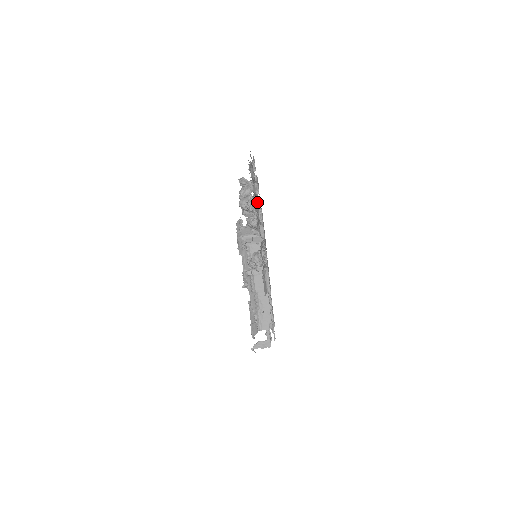
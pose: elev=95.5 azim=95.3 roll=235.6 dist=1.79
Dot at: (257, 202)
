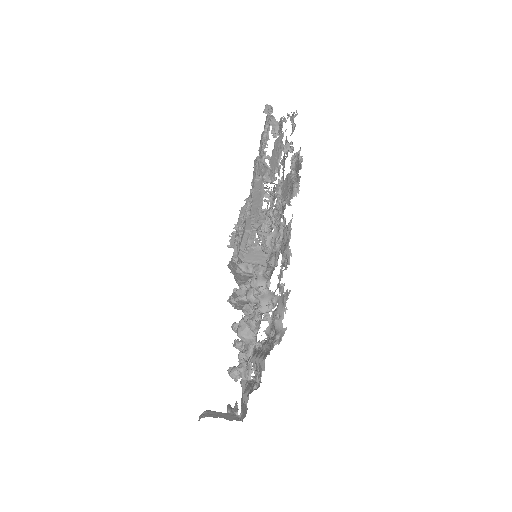
Dot at: (260, 343)
